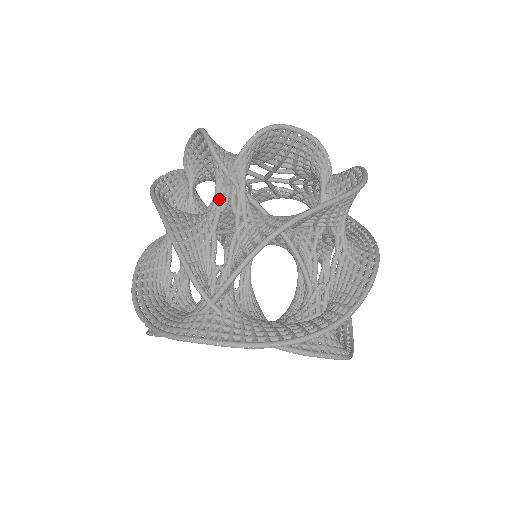
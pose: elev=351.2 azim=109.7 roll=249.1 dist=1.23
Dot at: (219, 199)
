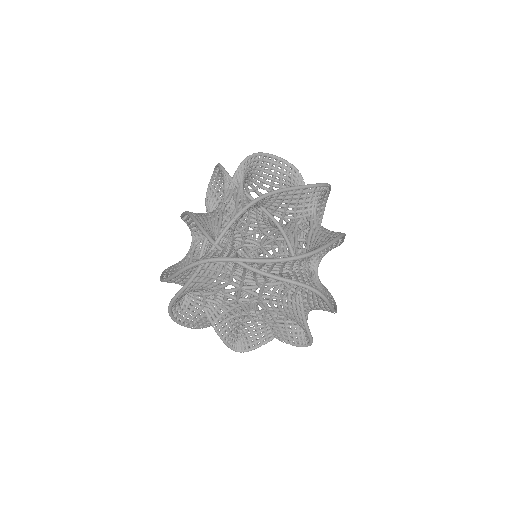
Dot at: (226, 195)
